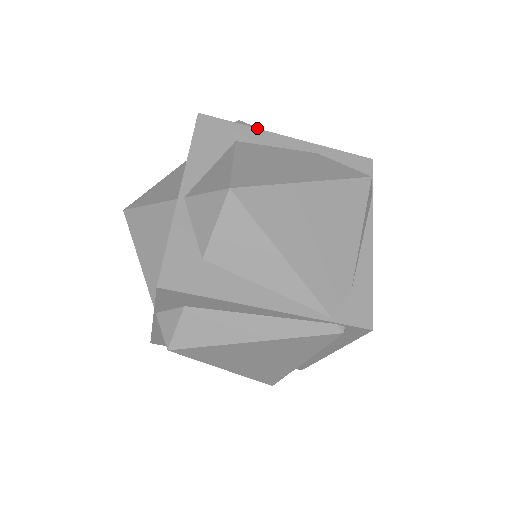
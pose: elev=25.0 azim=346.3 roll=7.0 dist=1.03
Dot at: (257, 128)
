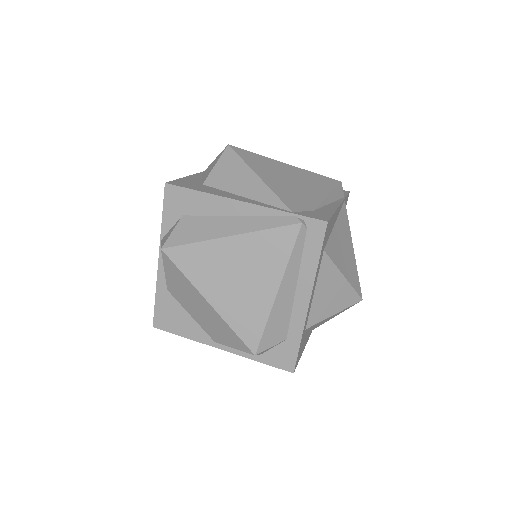
Dot at: occluded
